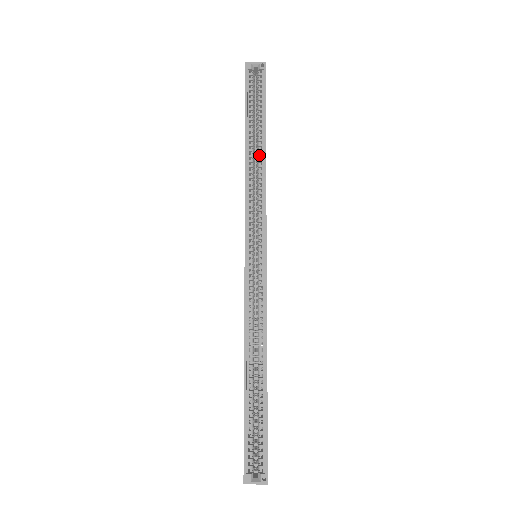
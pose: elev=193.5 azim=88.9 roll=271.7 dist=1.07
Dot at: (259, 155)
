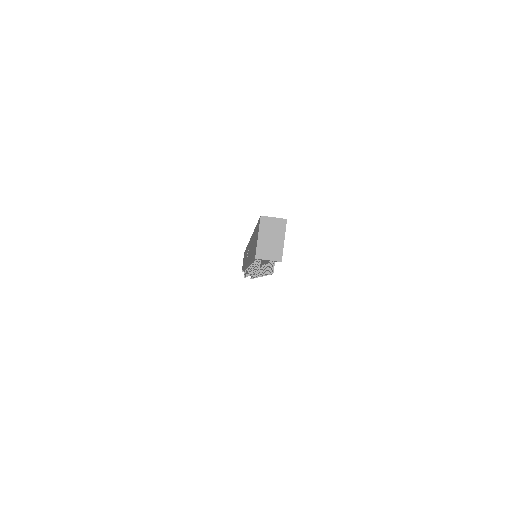
Dot at: occluded
